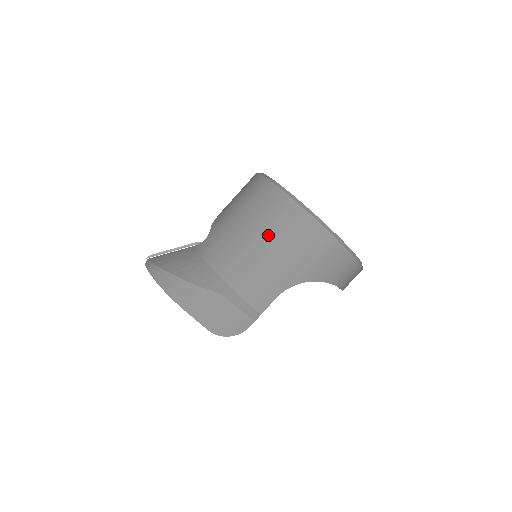
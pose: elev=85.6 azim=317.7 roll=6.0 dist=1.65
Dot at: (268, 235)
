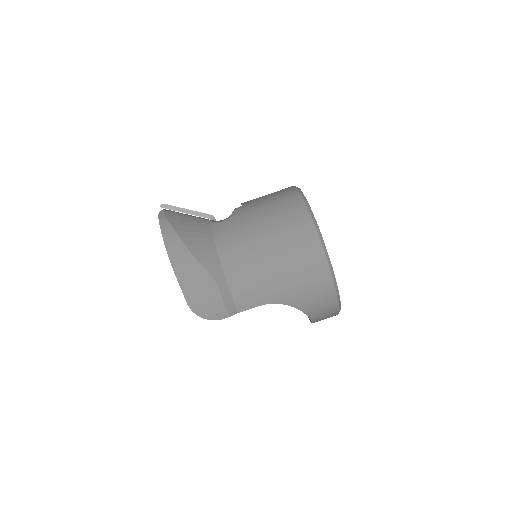
Dot at: (281, 251)
